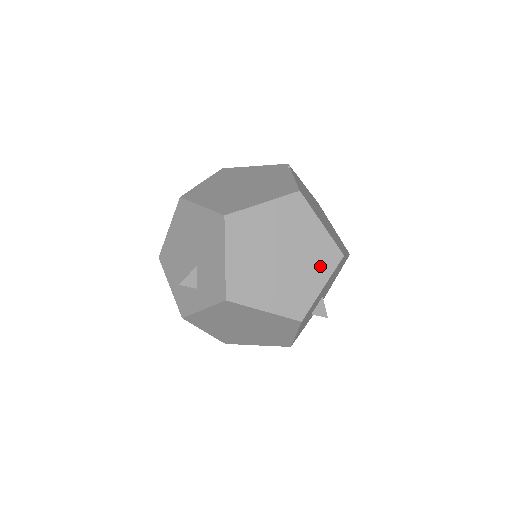
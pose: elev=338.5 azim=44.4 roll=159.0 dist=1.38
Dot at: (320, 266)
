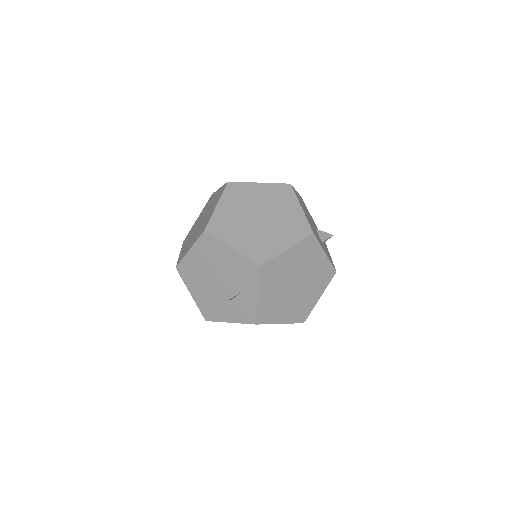
Dot at: (285, 200)
